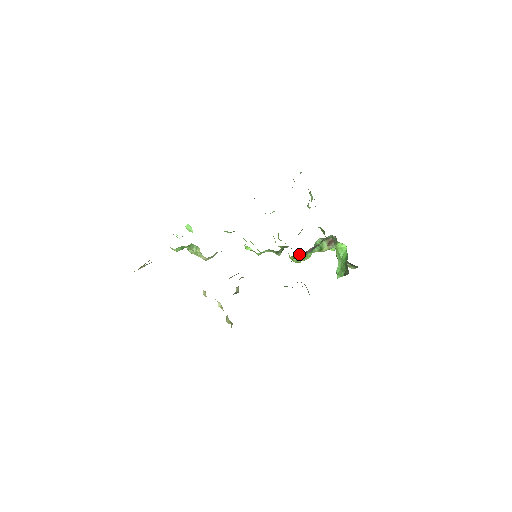
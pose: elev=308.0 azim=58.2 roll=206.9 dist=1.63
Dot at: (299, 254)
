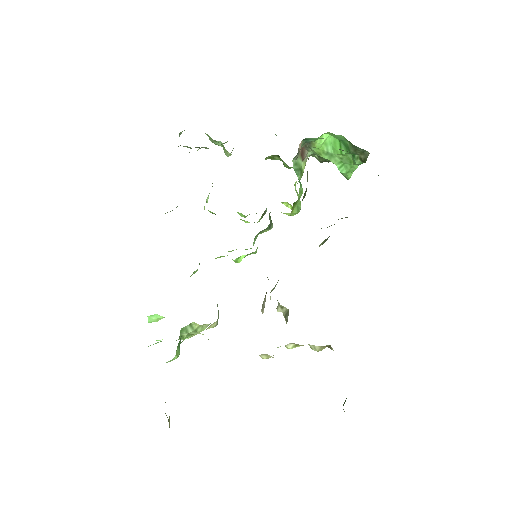
Dot at: (286, 203)
